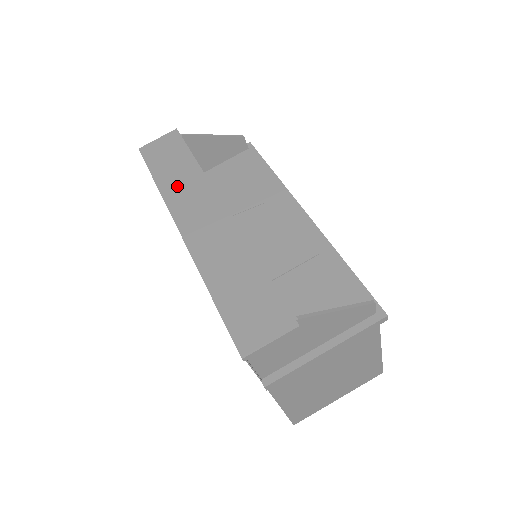
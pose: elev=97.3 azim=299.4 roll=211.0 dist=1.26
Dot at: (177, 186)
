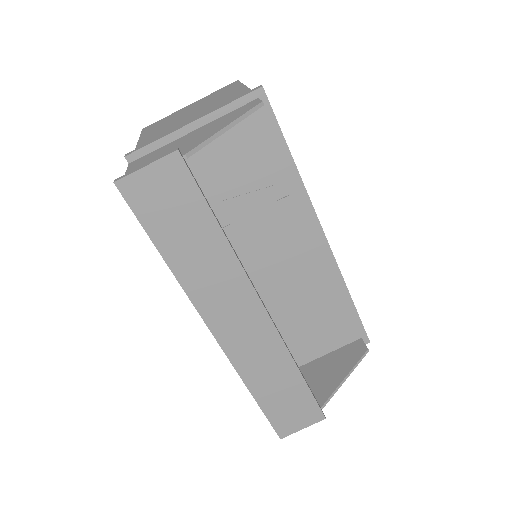
Dot at: (200, 272)
